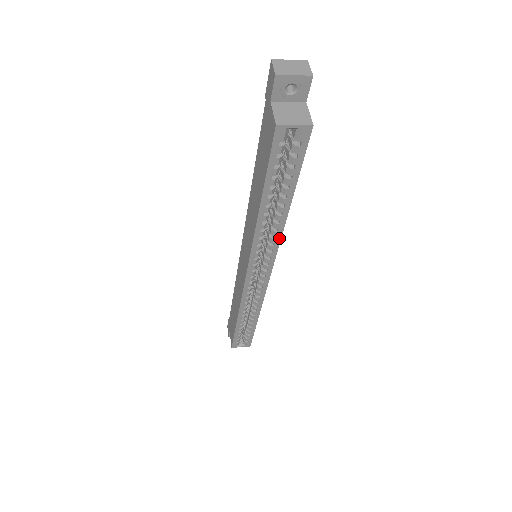
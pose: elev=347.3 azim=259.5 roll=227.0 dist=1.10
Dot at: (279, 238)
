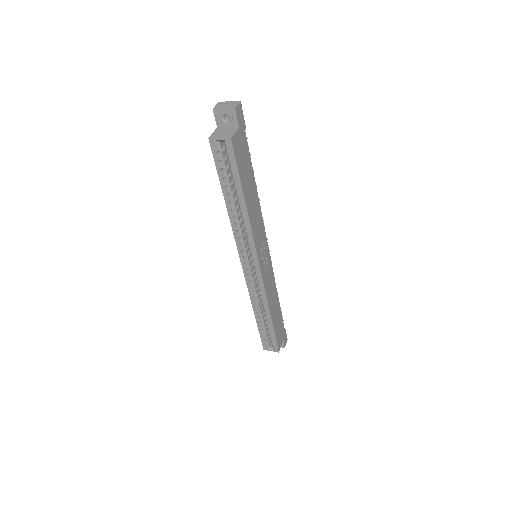
Dot at: (251, 233)
